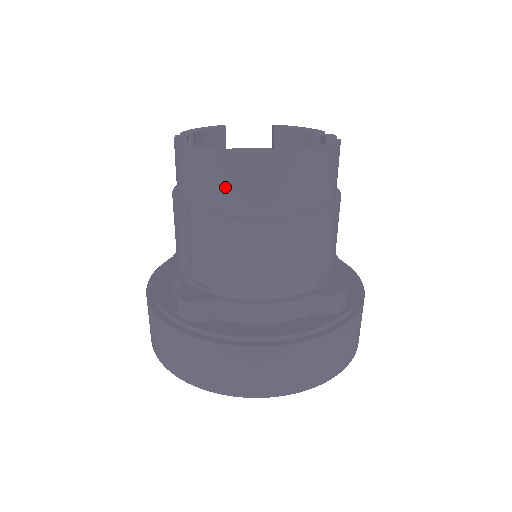
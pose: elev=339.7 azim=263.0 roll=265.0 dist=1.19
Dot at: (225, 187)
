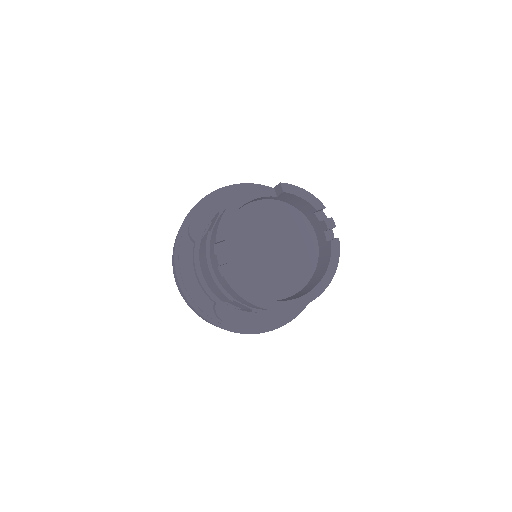
Dot at: occluded
